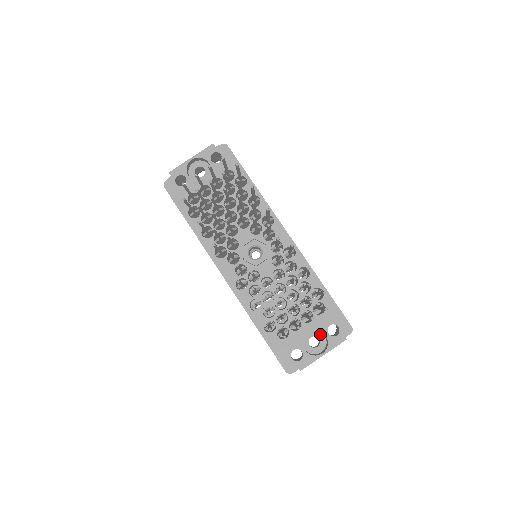
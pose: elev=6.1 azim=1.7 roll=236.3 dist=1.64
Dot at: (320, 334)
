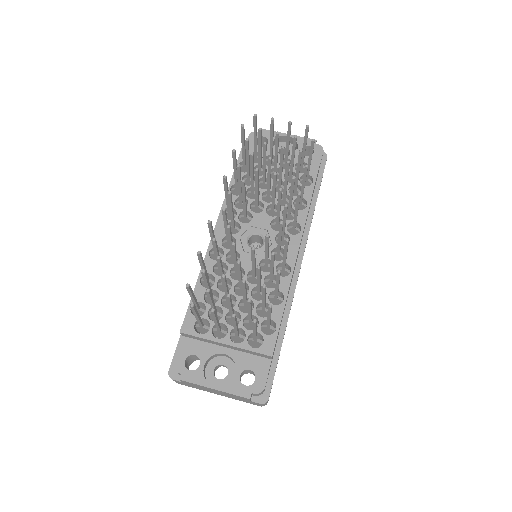
Dot at: (233, 371)
